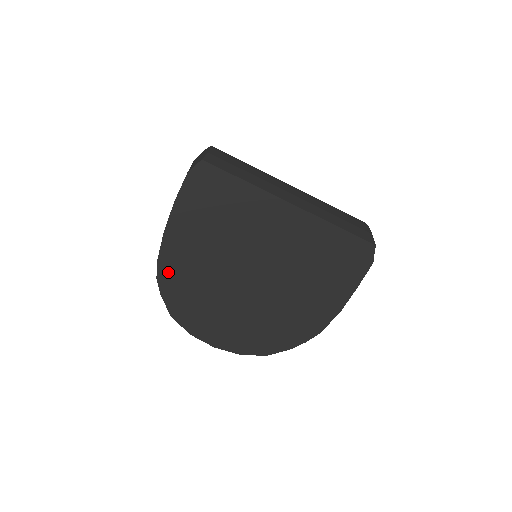
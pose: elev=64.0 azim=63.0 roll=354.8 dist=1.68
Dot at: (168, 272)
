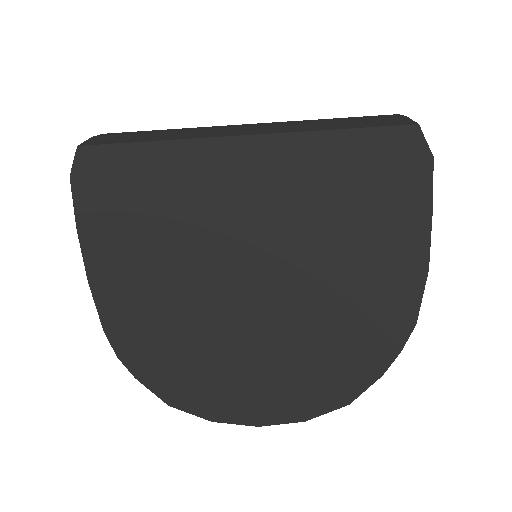
Dot at: (127, 339)
